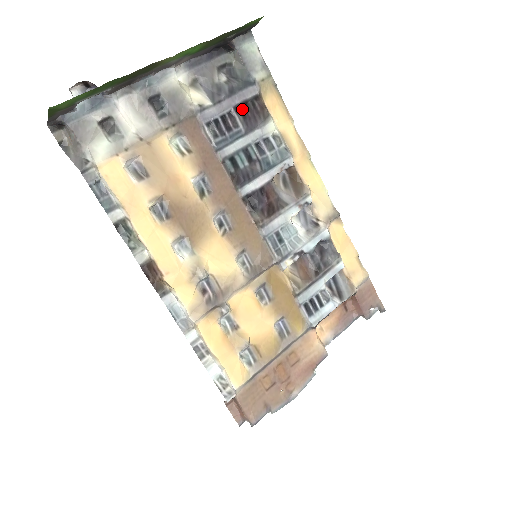
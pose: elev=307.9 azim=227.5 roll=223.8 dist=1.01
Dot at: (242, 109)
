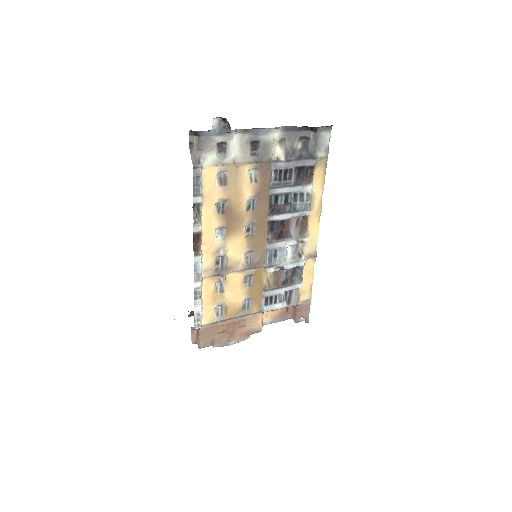
Dot at: (299, 170)
